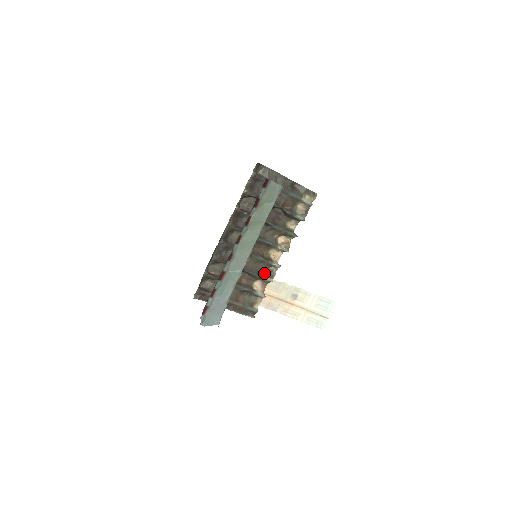
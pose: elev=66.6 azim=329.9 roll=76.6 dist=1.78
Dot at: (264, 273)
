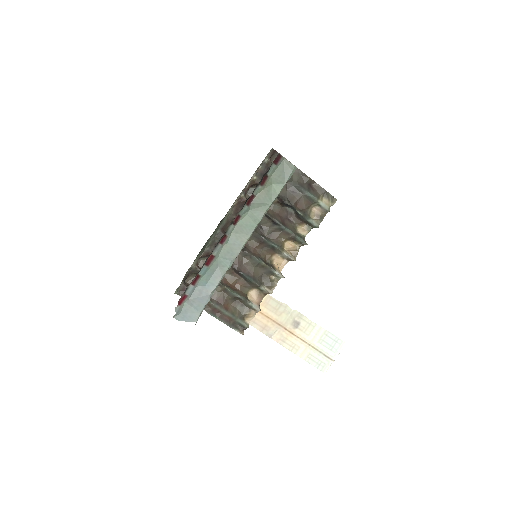
Dot at: (263, 281)
